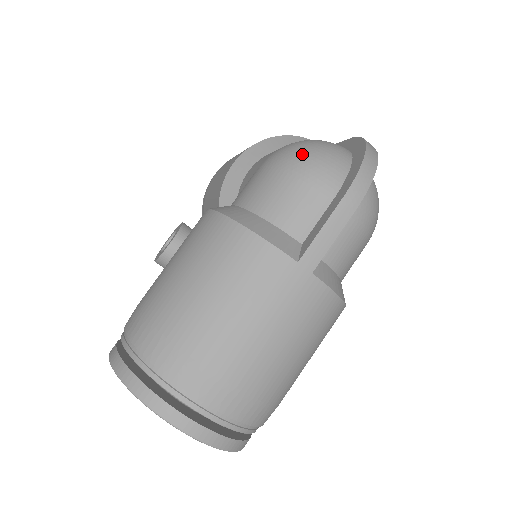
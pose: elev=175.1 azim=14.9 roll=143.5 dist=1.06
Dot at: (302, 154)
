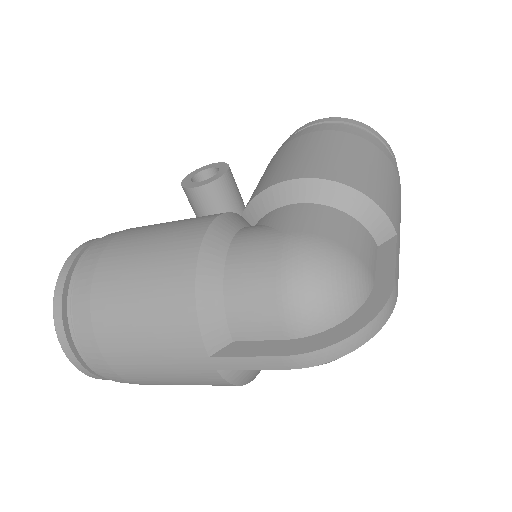
Dot at: (305, 278)
